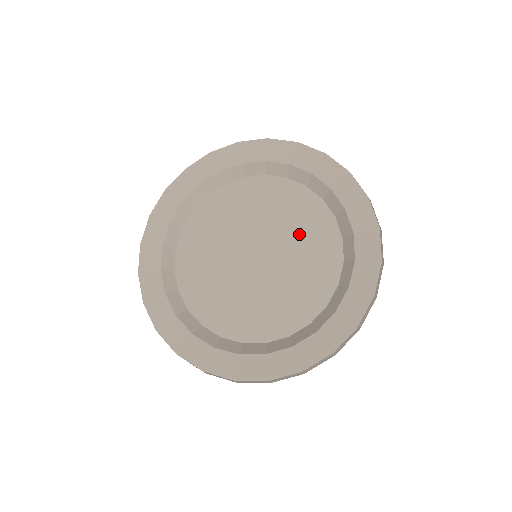
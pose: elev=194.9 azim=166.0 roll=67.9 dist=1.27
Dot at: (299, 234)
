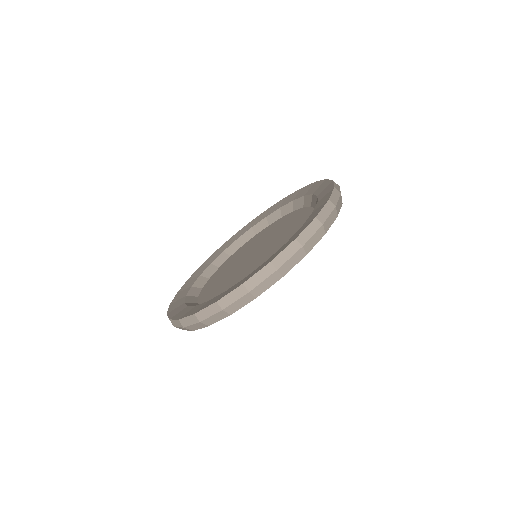
Dot at: (282, 228)
